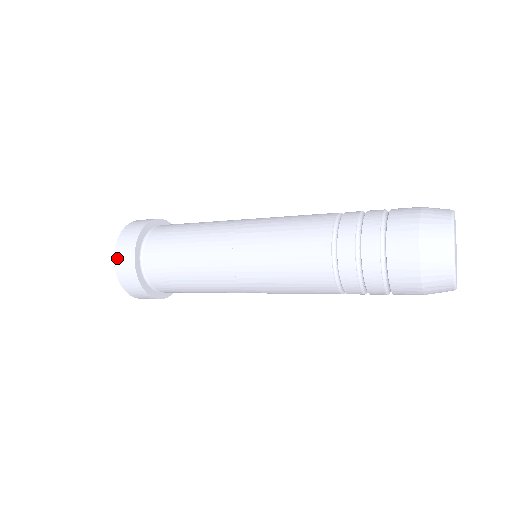
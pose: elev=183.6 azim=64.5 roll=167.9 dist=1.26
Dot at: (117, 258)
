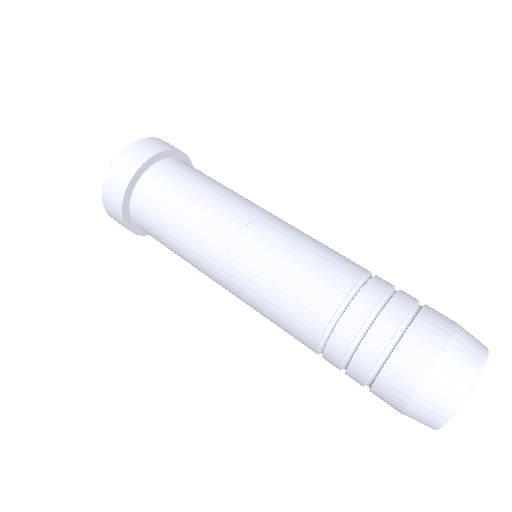
Dot at: (105, 189)
